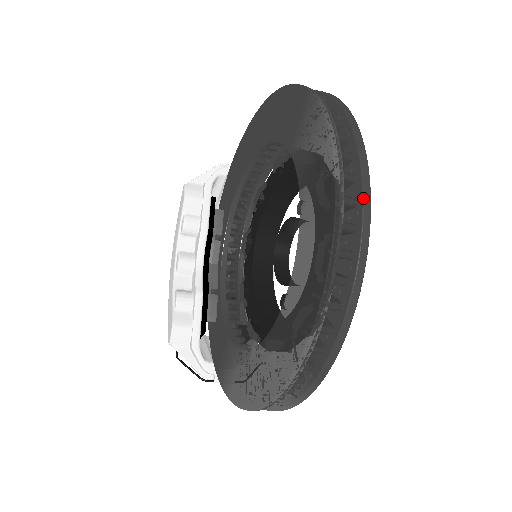
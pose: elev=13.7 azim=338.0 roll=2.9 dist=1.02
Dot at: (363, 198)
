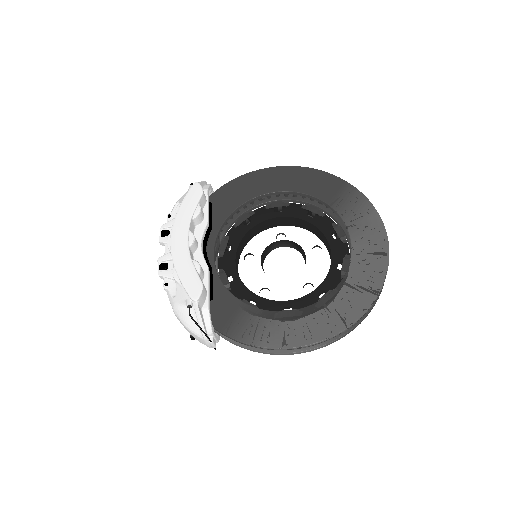
Dot at: occluded
